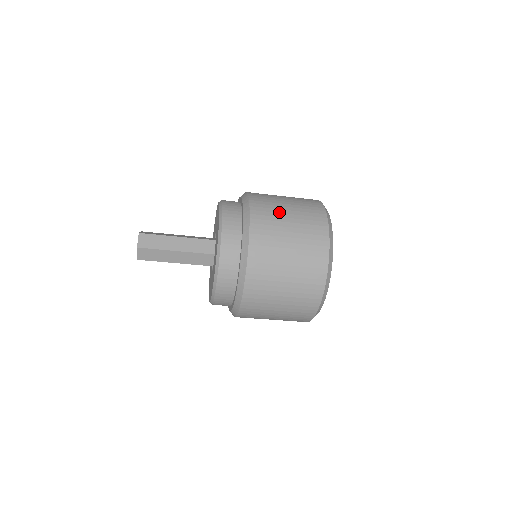
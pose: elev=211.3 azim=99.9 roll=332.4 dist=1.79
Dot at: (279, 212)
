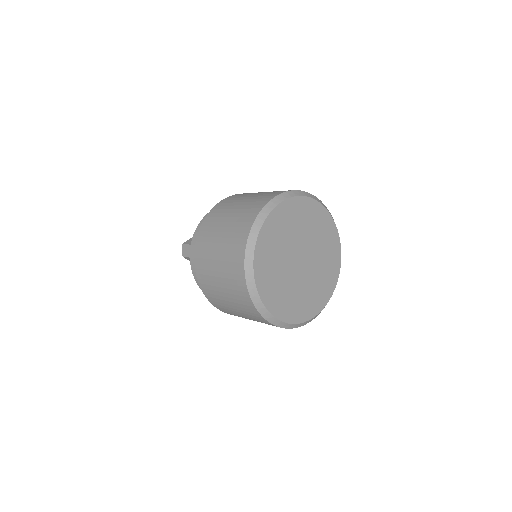
Dot at: (214, 236)
